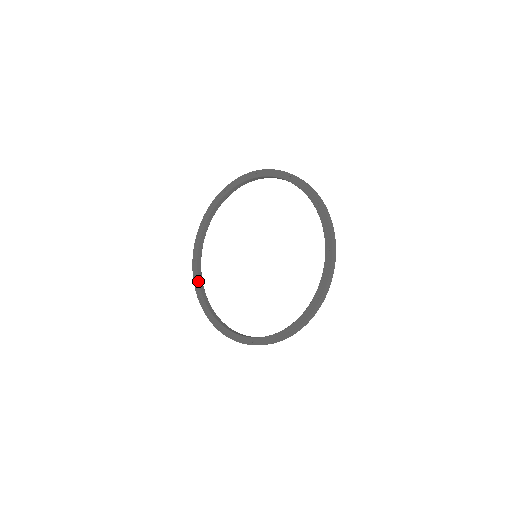
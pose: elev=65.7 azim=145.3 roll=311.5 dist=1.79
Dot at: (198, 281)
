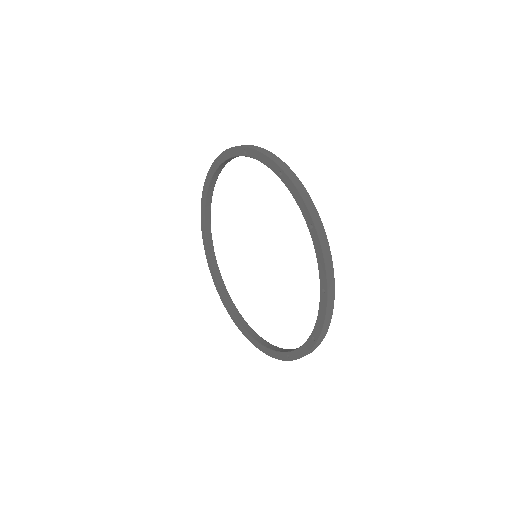
Dot at: (209, 258)
